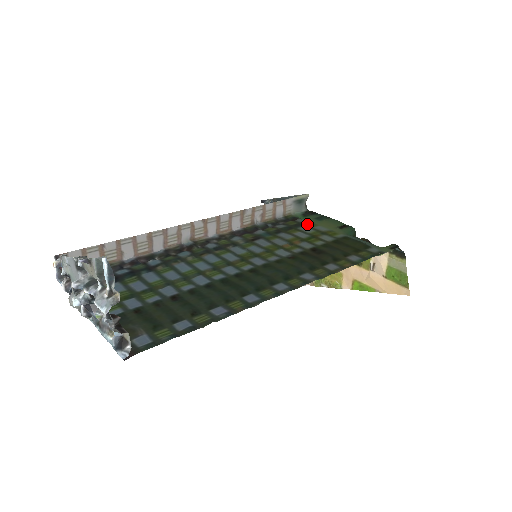
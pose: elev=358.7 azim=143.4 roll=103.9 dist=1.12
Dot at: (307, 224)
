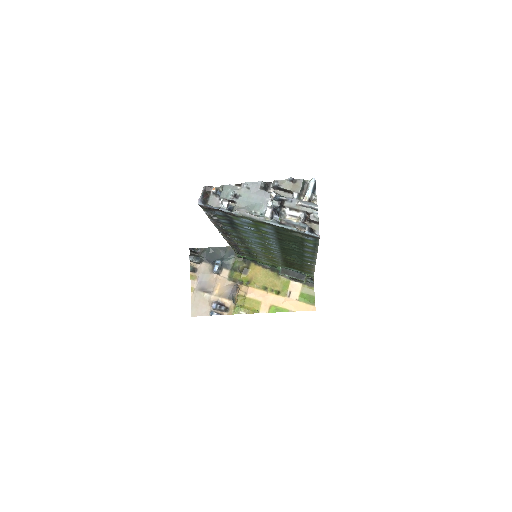
Dot at: (254, 258)
